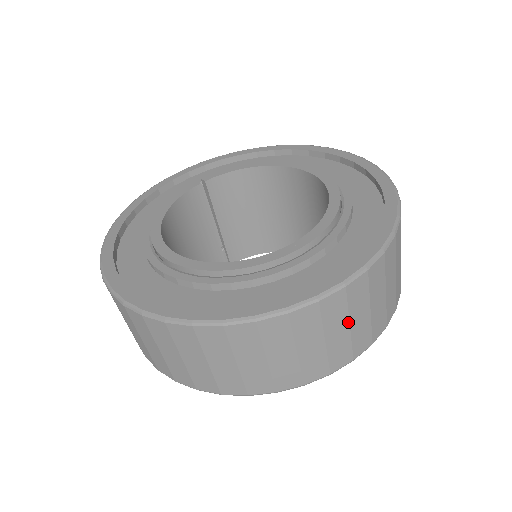
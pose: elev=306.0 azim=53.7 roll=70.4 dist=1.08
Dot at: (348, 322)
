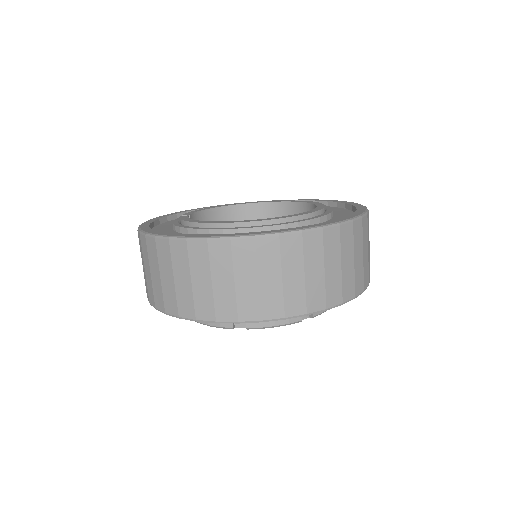
Dot at: occluded
